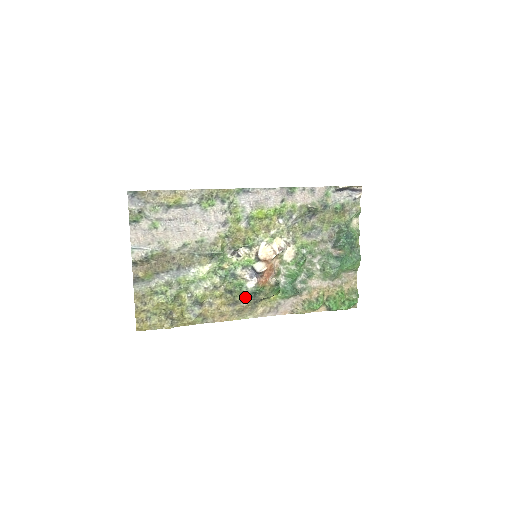
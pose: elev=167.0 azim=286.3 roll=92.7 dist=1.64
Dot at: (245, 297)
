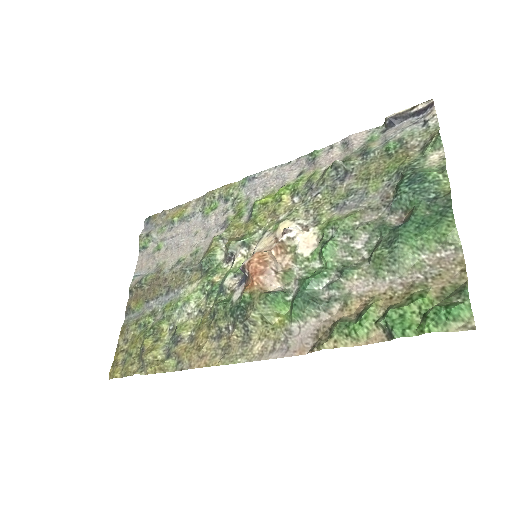
Dot at: (231, 320)
